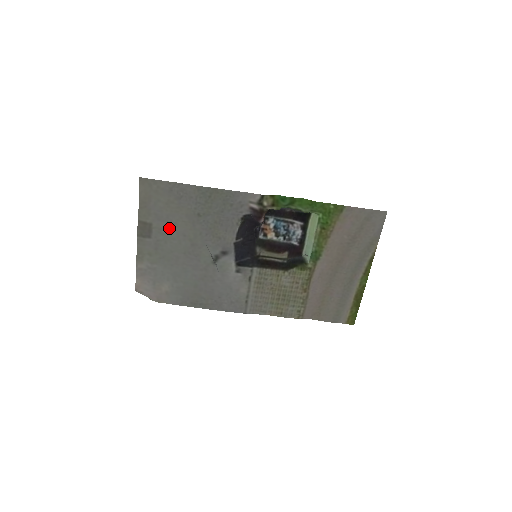
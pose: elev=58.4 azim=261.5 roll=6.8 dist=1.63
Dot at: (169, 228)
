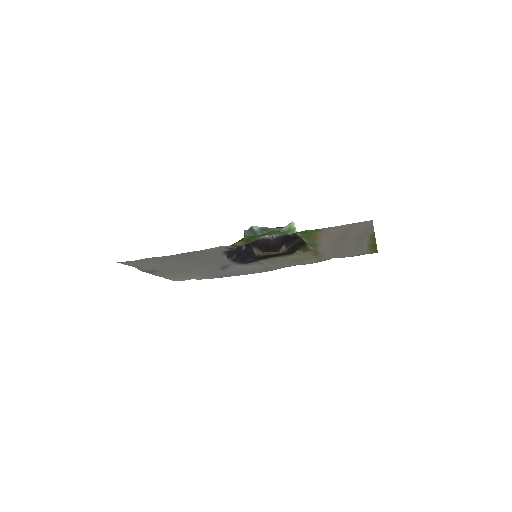
Dot at: (169, 268)
